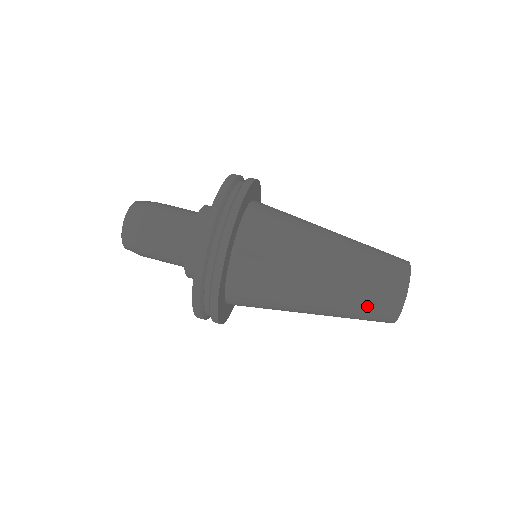
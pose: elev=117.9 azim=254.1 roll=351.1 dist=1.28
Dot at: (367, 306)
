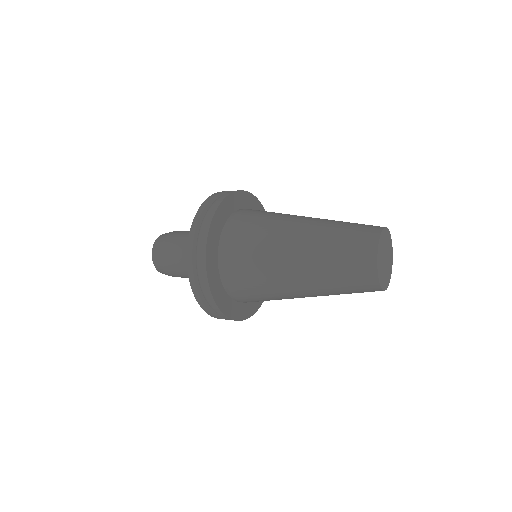
Dot at: (351, 224)
